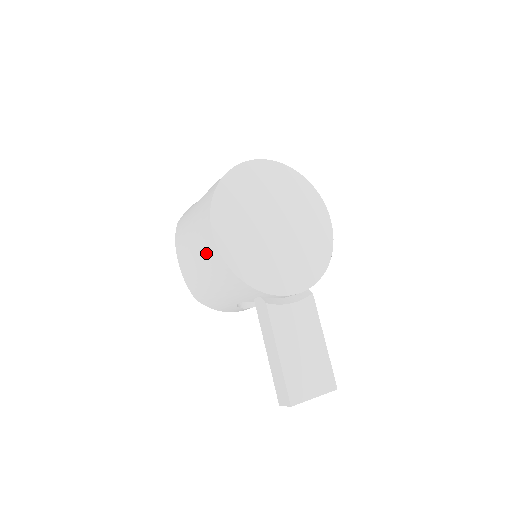
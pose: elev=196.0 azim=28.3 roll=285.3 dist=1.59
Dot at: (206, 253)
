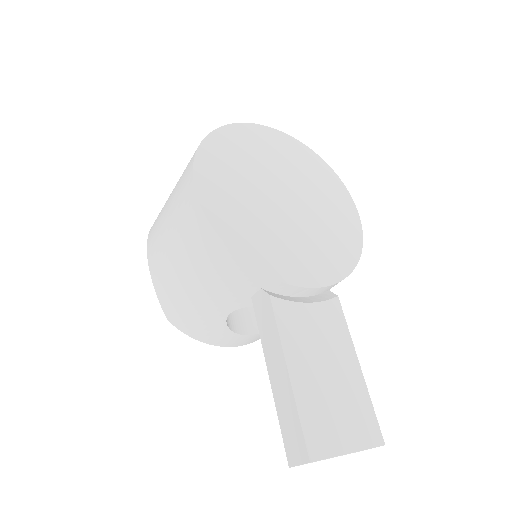
Dot at: (184, 223)
